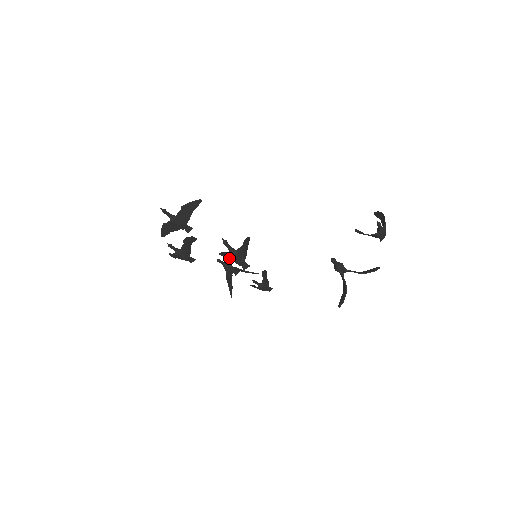
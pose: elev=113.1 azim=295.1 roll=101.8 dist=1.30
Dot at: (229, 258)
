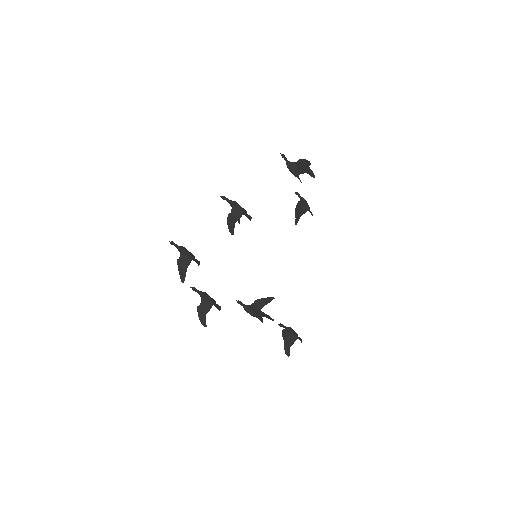
Dot at: (234, 209)
